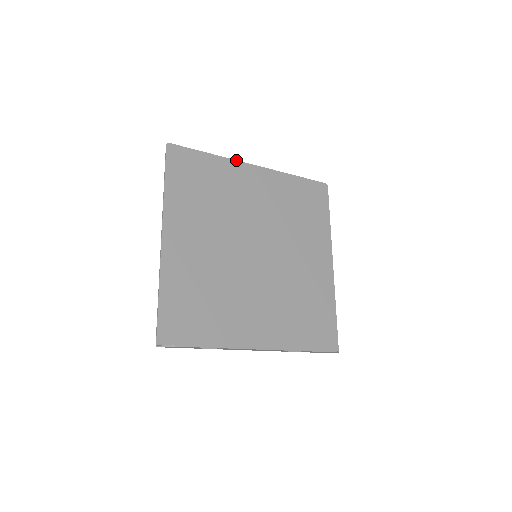
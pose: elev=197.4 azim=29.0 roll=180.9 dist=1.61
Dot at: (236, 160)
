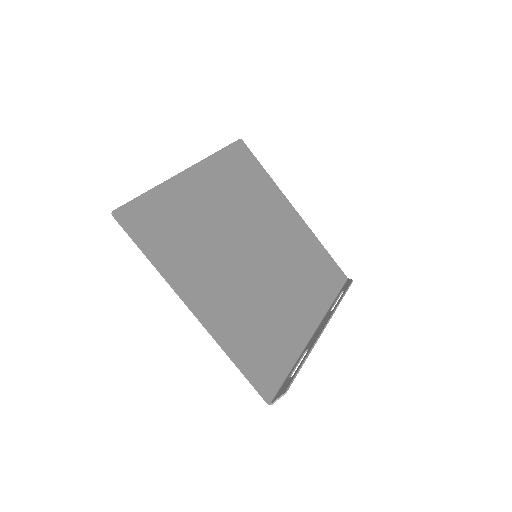
Dot at: (172, 177)
